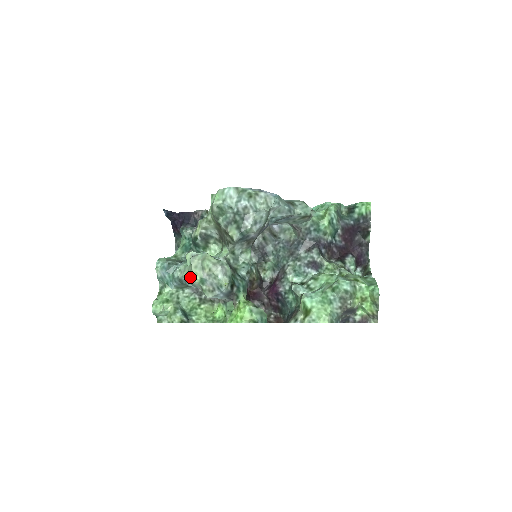
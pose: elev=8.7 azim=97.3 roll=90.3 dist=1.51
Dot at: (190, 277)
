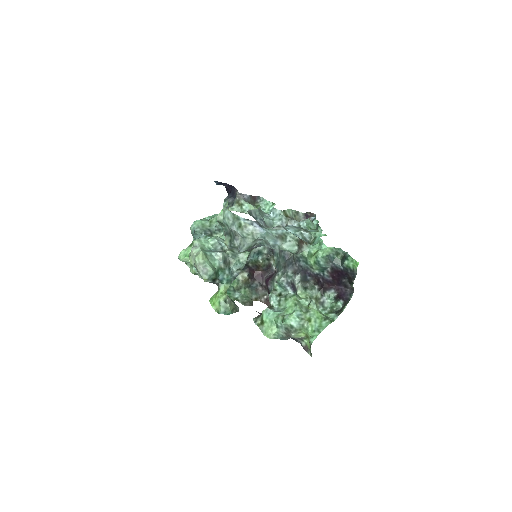
Dot at: occluded
